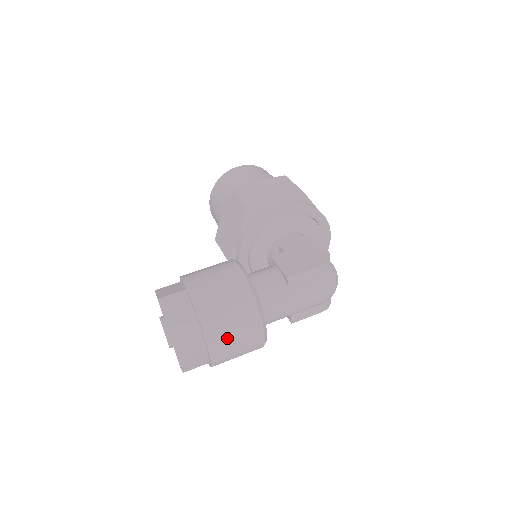
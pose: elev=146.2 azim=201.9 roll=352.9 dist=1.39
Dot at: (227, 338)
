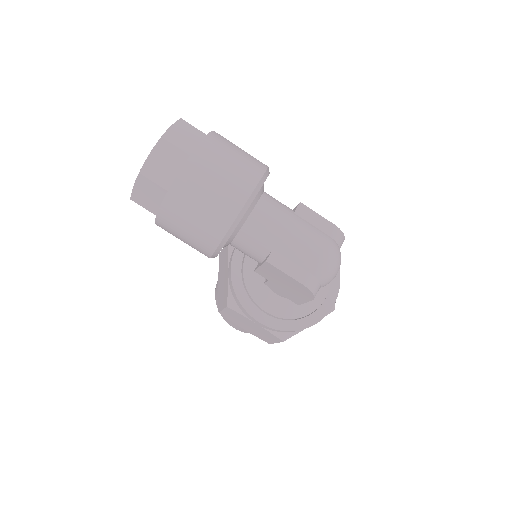
Dot at: (220, 159)
